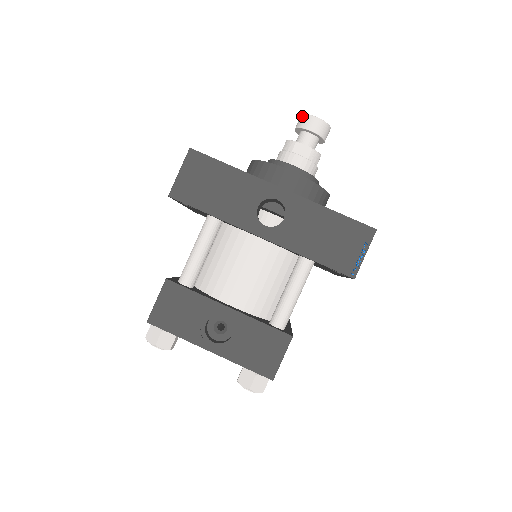
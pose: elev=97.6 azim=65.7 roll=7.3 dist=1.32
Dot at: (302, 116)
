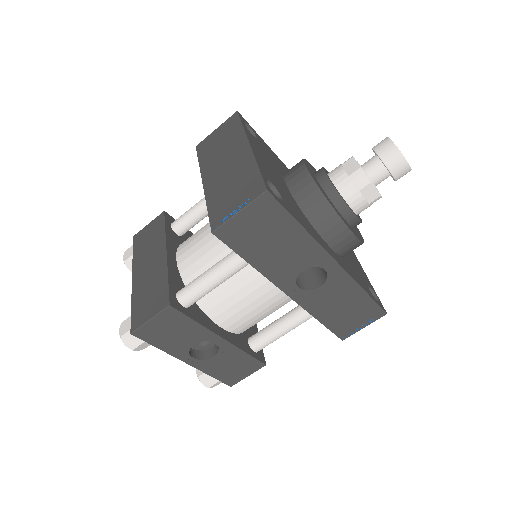
Dot at: (394, 149)
